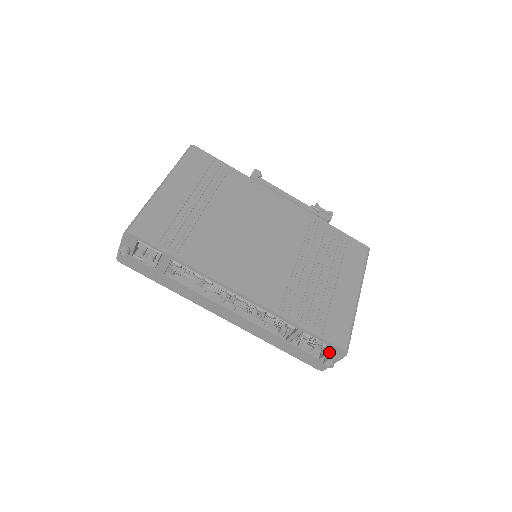
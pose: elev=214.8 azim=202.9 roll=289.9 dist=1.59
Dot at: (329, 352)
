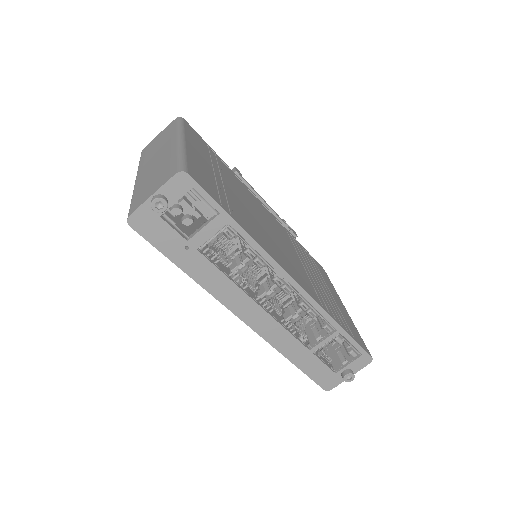
Dot at: (353, 361)
